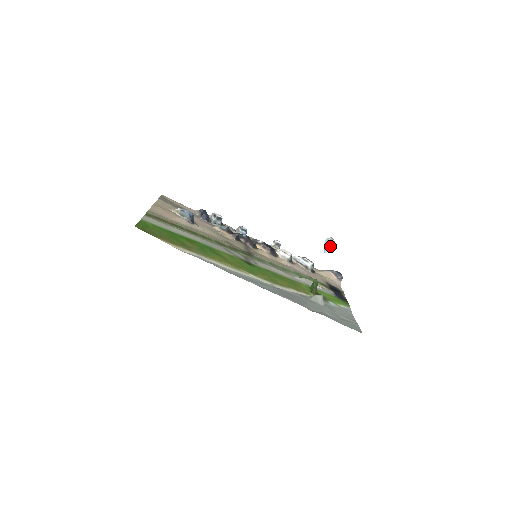
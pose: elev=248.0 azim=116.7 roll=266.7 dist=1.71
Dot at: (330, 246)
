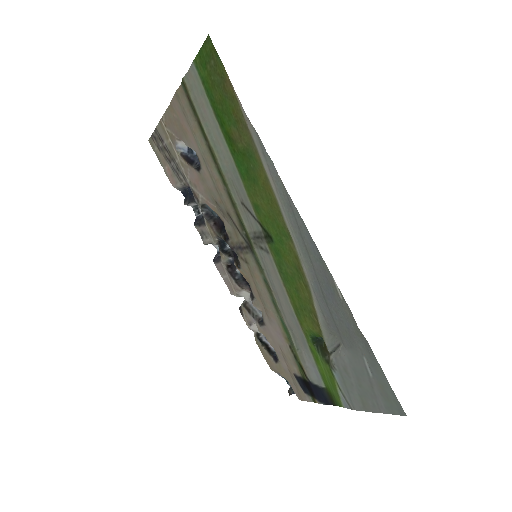
Dot at: occluded
